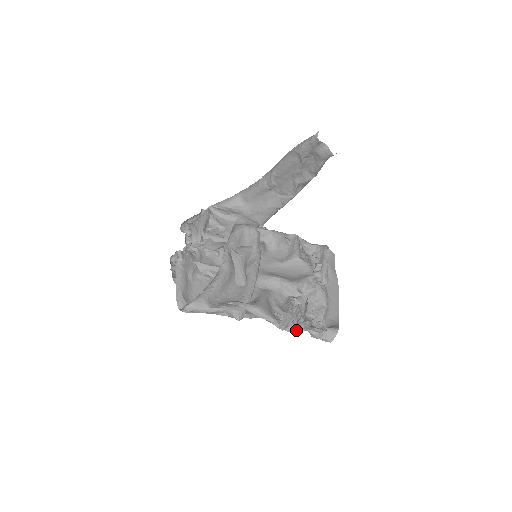
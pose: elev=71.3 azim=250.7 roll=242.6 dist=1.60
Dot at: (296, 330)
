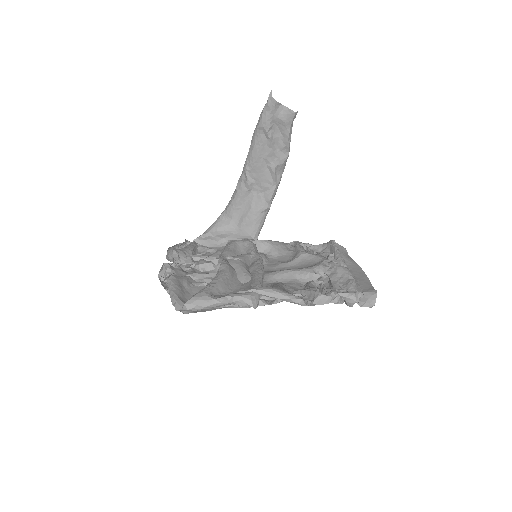
Dot at: (326, 300)
